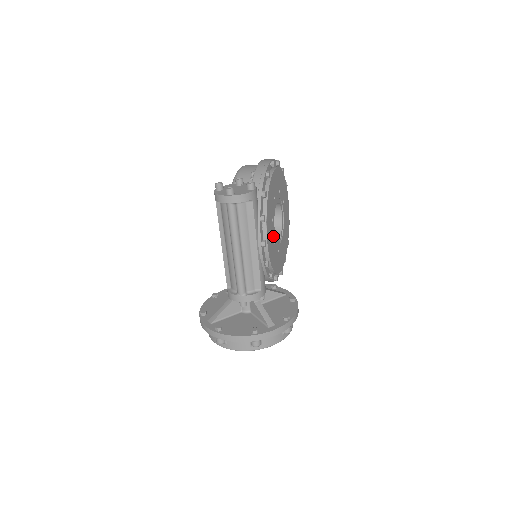
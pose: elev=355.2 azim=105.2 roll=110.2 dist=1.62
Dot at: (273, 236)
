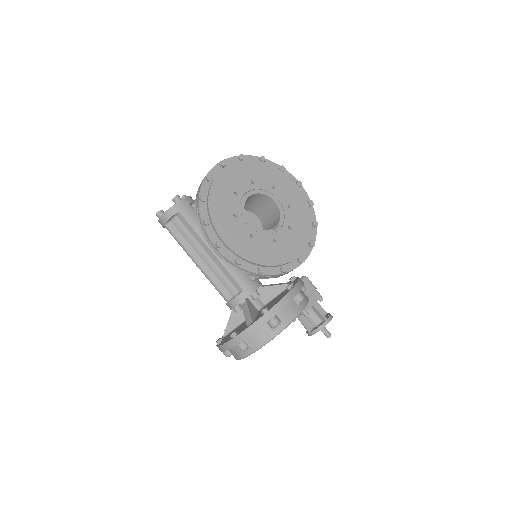
Dot at: (245, 231)
